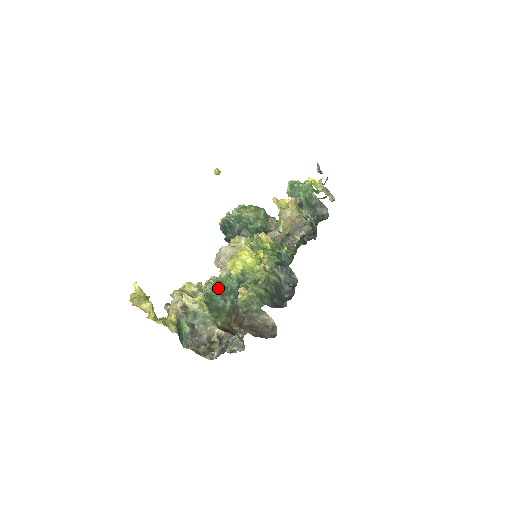
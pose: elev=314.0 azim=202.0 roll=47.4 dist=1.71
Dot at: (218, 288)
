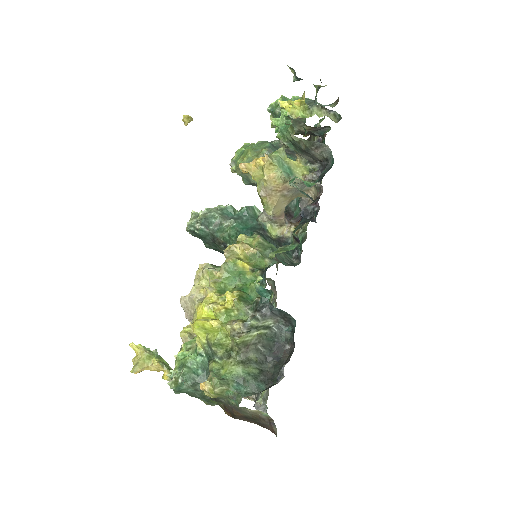
Dot at: (182, 379)
